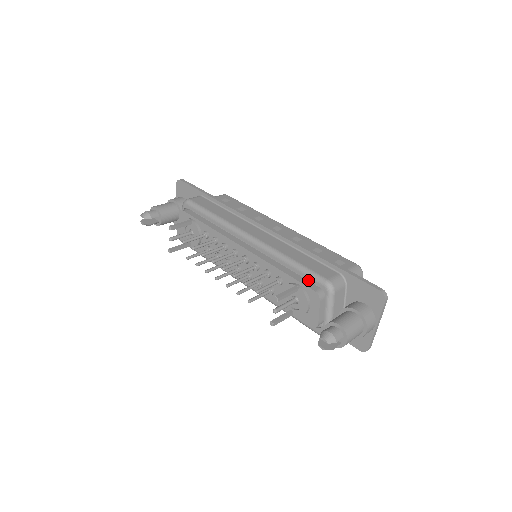
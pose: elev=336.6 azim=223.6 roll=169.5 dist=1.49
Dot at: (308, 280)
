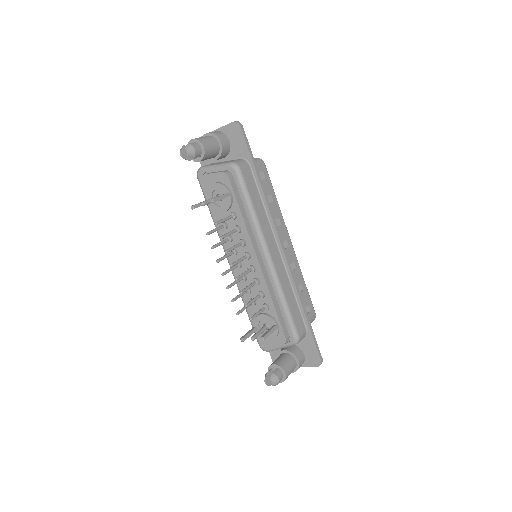
Dot at: (286, 325)
